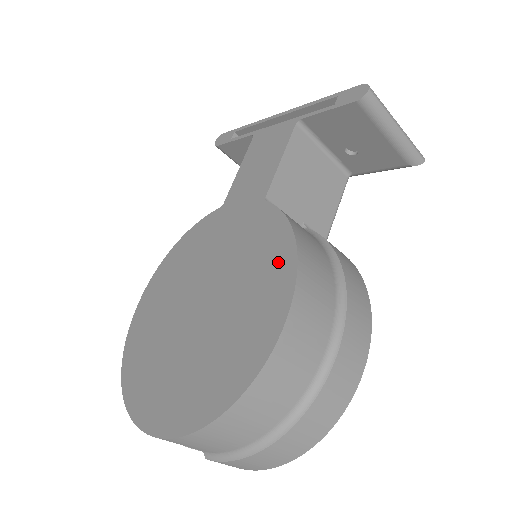
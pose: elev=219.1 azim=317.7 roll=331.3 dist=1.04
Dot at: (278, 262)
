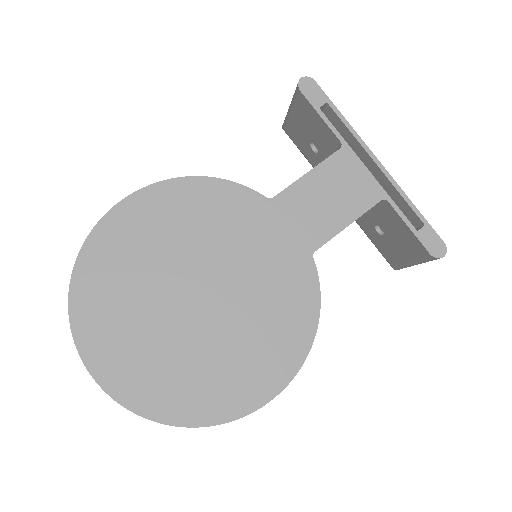
Dot at: (293, 339)
